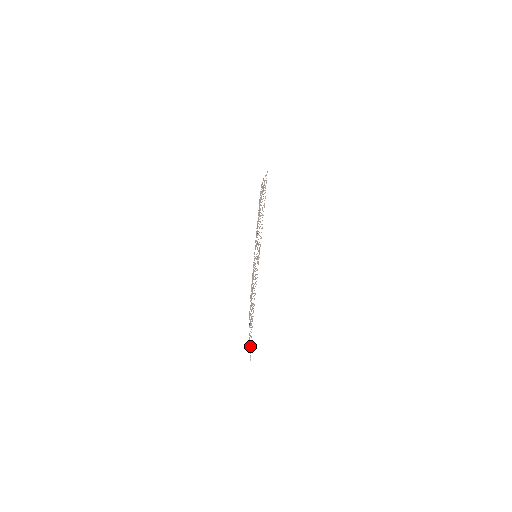
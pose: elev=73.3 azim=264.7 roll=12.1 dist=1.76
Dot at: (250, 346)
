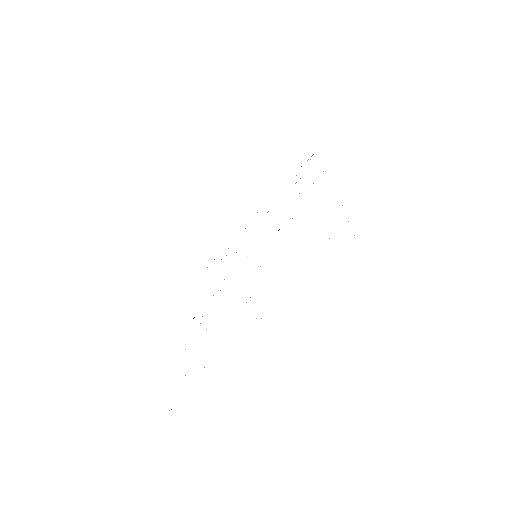
Dot at: occluded
